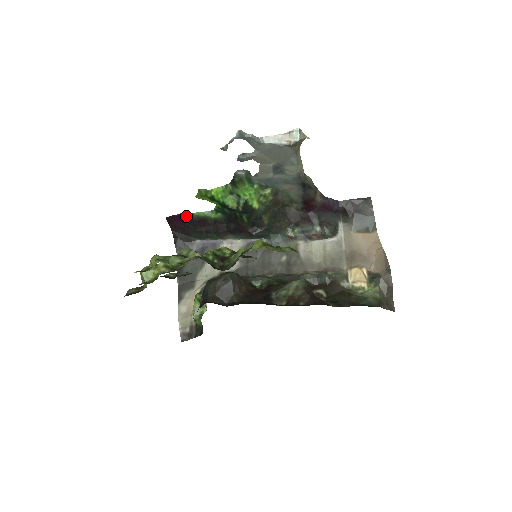
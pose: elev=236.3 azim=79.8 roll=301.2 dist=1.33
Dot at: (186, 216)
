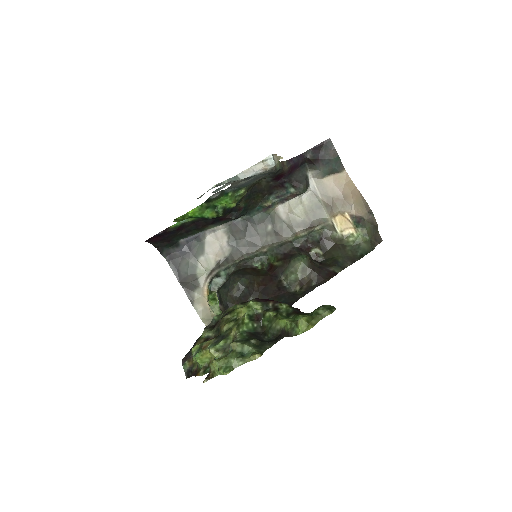
Dot at: (164, 232)
